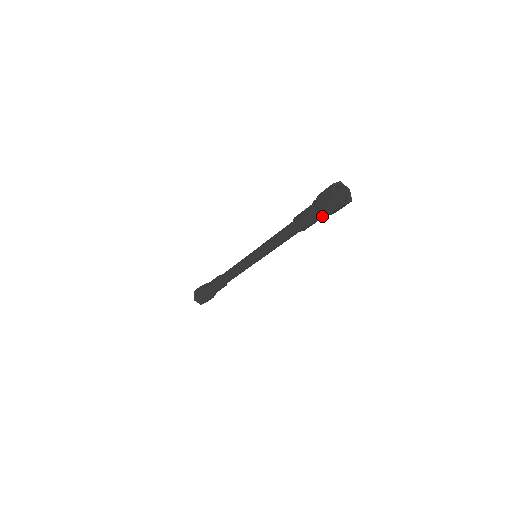
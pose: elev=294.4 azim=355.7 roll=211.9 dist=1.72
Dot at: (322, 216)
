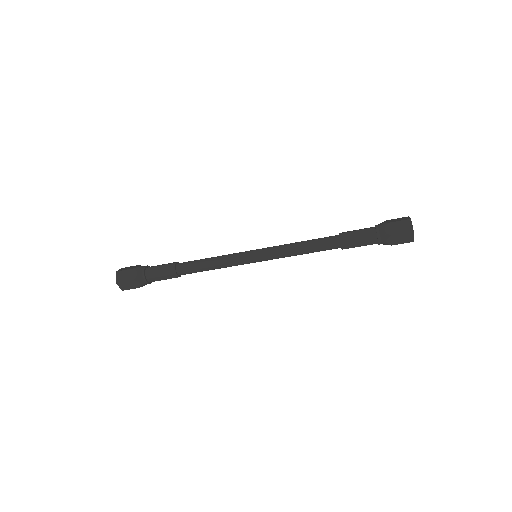
Dot at: occluded
